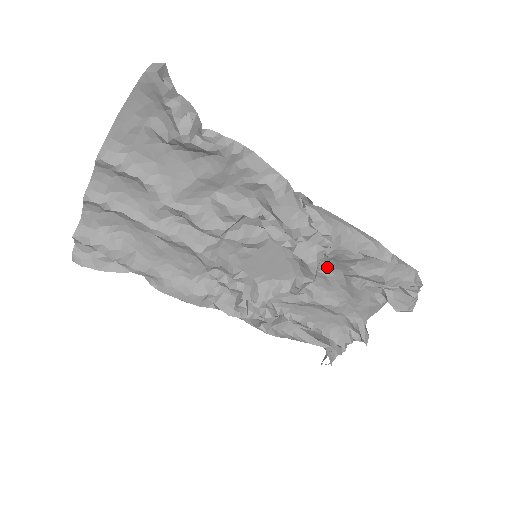
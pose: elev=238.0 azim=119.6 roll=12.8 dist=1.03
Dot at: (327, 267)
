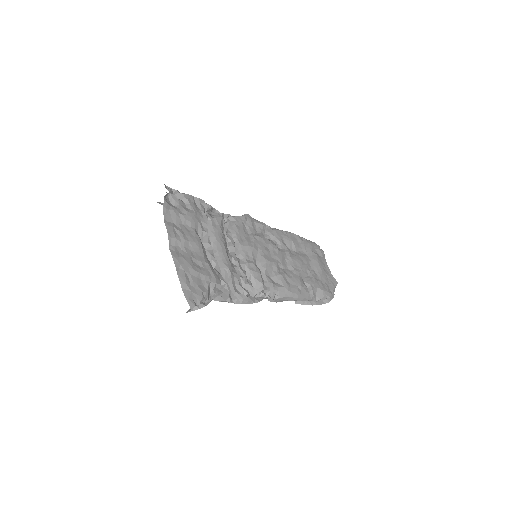
Dot at: (294, 270)
